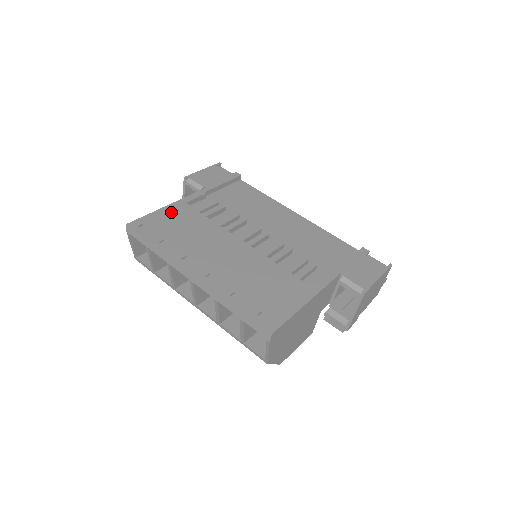
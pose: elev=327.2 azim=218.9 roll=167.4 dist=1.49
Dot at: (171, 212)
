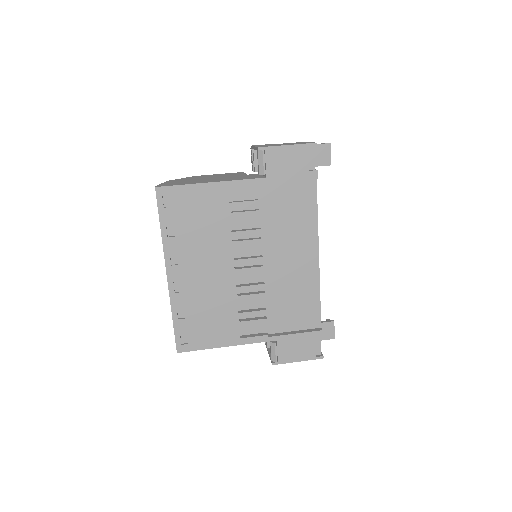
Dot at: (204, 194)
